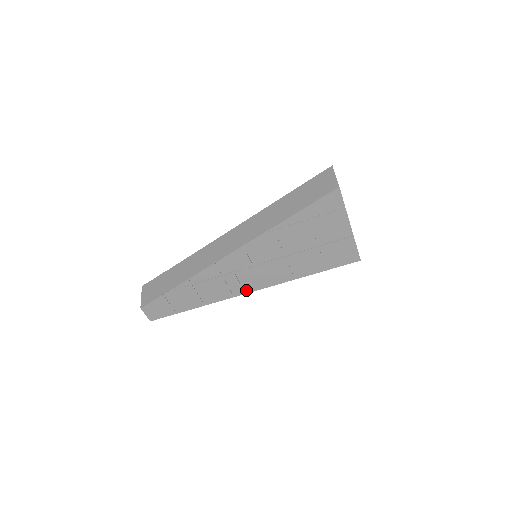
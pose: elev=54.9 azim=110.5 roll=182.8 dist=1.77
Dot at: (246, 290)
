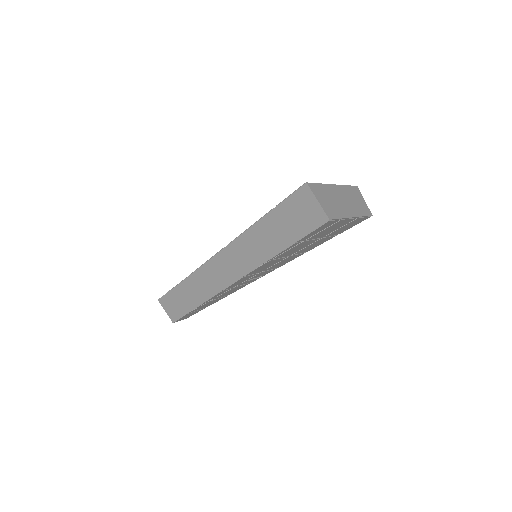
Dot at: (261, 276)
